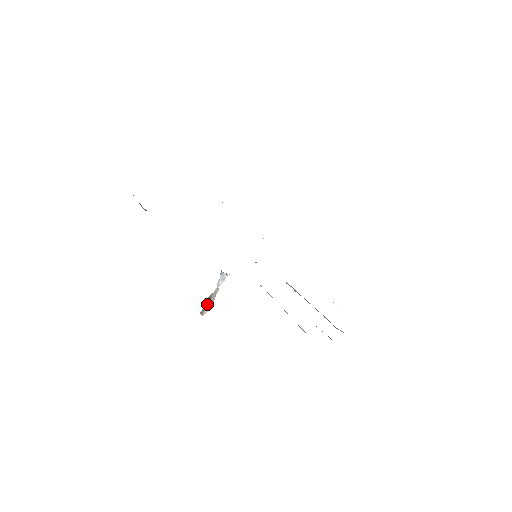
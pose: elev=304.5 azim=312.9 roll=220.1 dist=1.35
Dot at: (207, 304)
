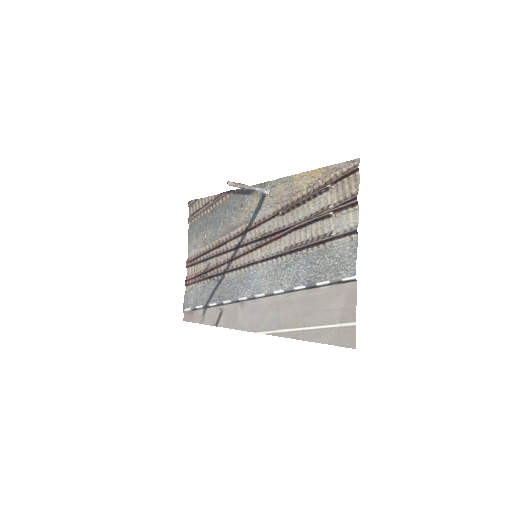
Dot at: (239, 184)
